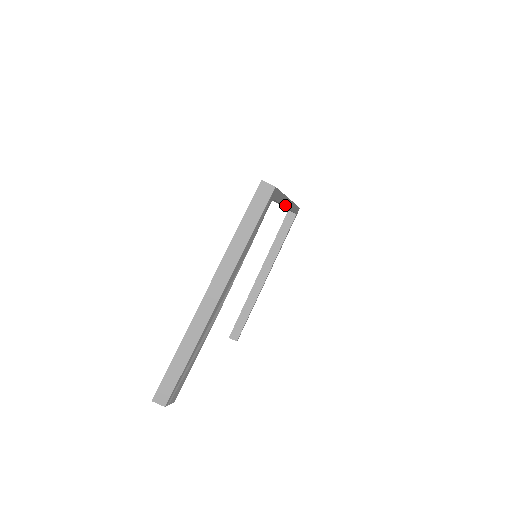
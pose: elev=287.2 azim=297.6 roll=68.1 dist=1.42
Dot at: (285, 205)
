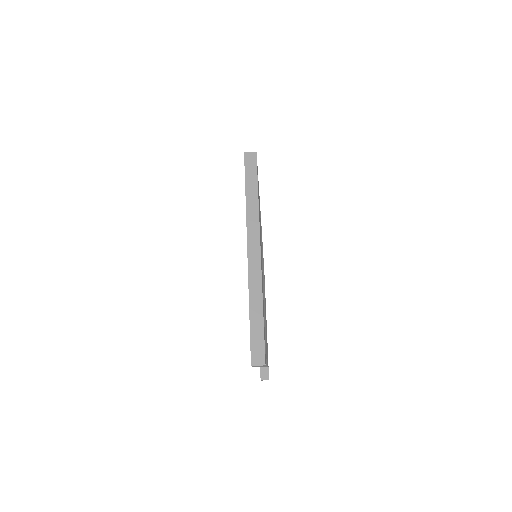
Dot at: occluded
